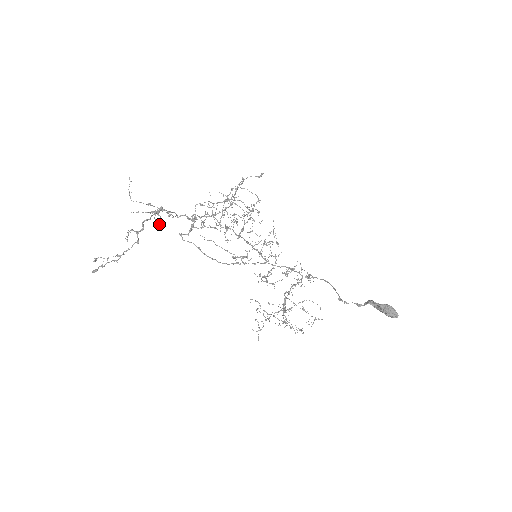
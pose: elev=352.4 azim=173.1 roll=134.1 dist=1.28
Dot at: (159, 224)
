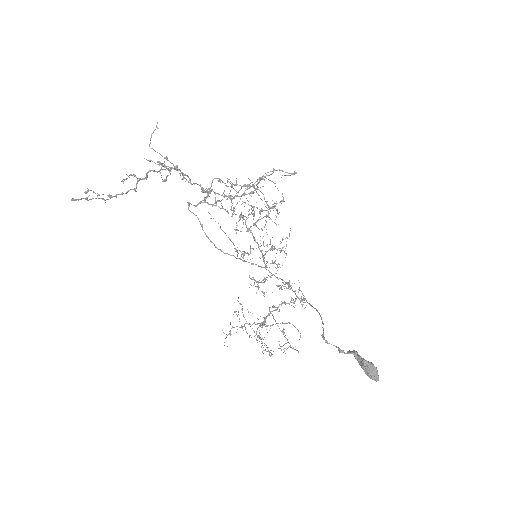
Dot at: (164, 180)
